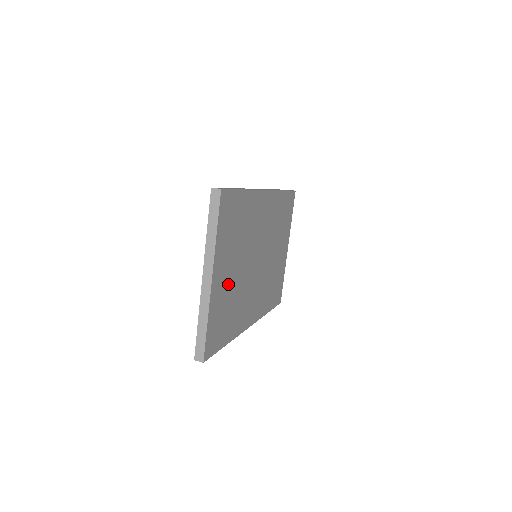
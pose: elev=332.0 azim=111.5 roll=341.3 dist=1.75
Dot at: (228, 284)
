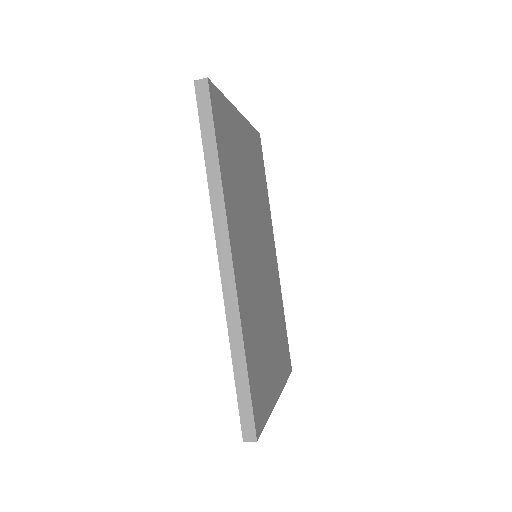
Dot at: (241, 156)
